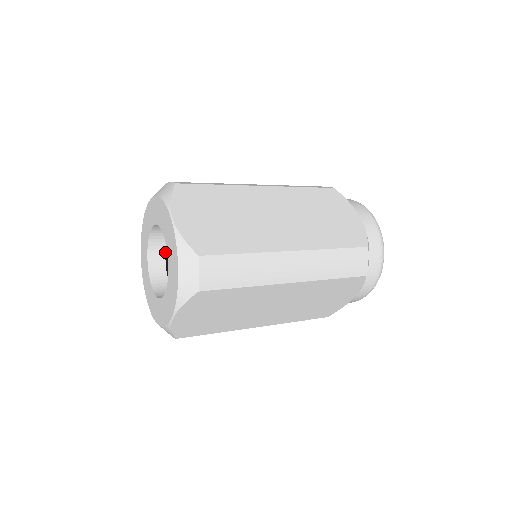
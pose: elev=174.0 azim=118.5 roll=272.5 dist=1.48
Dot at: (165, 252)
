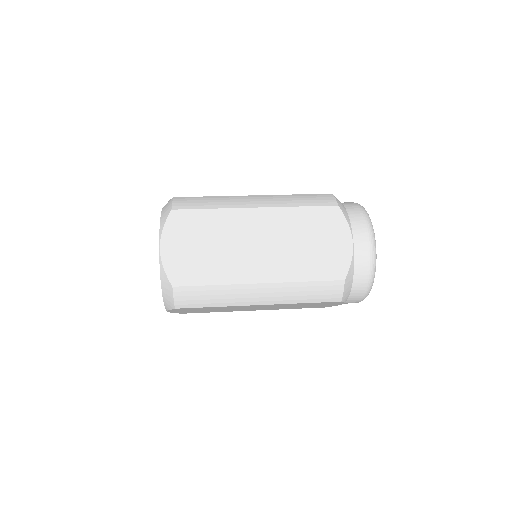
Dot at: occluded
